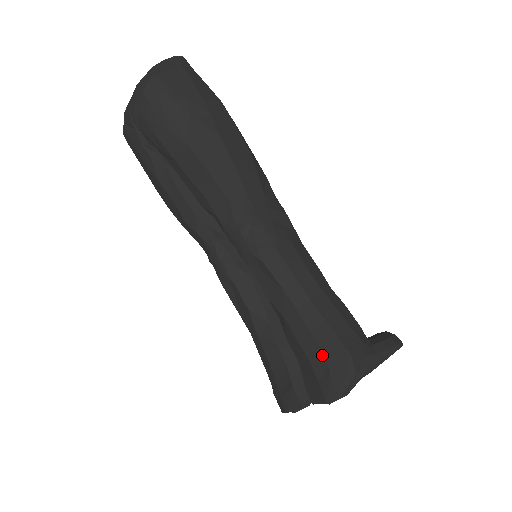
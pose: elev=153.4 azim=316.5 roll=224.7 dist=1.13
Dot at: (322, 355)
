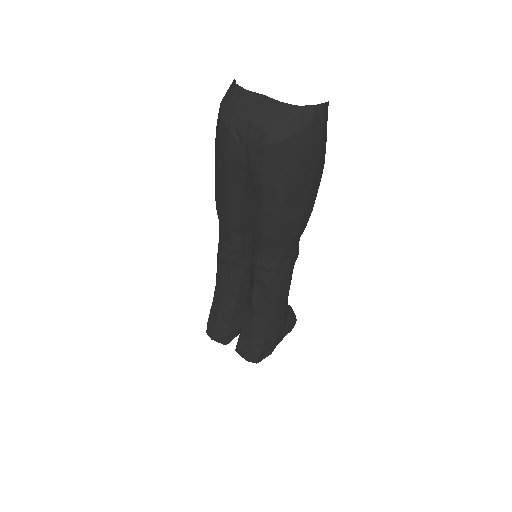
Dot at: (263, 344)
